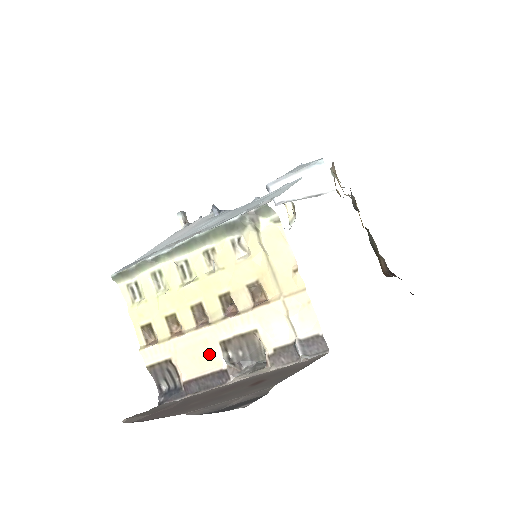
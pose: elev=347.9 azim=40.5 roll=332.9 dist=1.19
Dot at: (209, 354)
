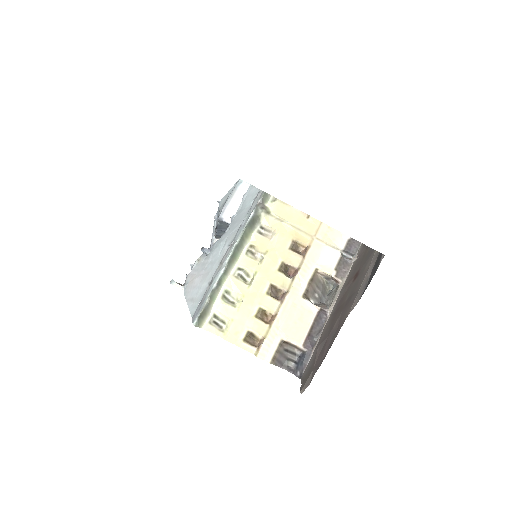
Dot at: (302, 311)
